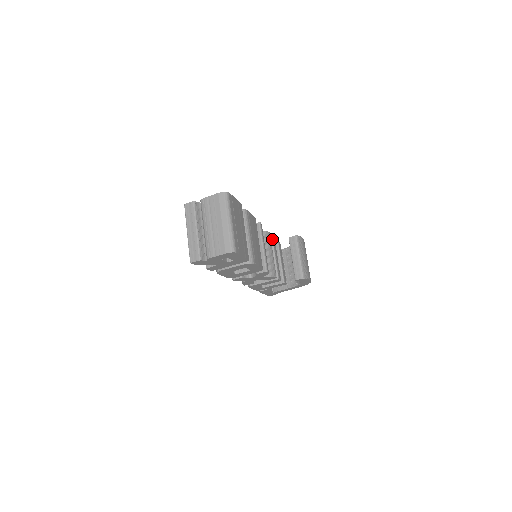
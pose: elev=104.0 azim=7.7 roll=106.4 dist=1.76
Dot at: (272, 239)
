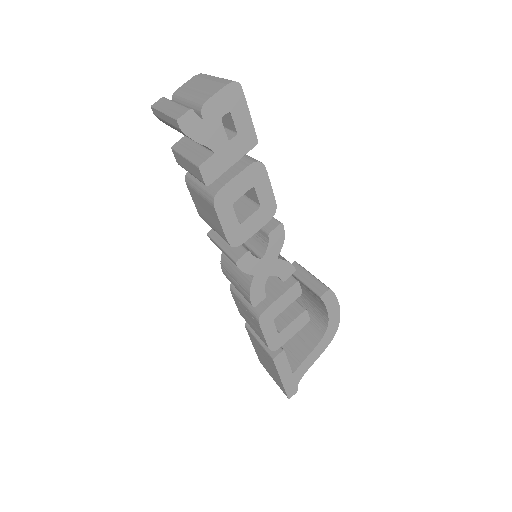
Dot at: occluded
